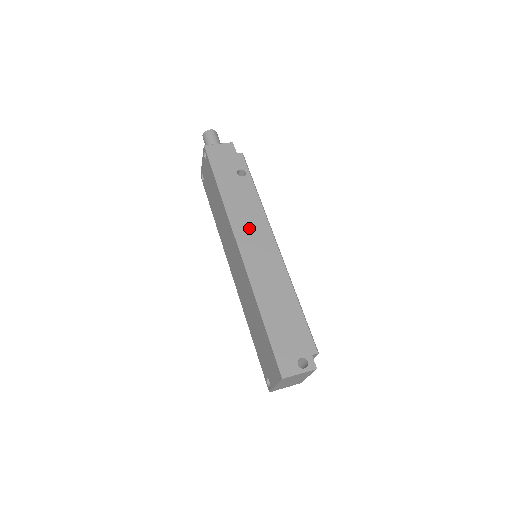
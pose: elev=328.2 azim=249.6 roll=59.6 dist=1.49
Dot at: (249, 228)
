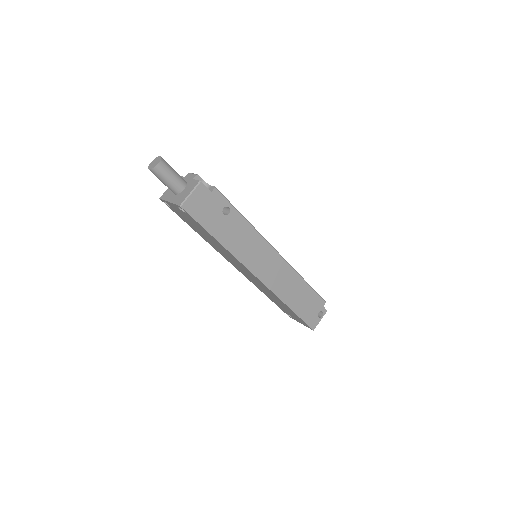
Dot at: (257, 257)
